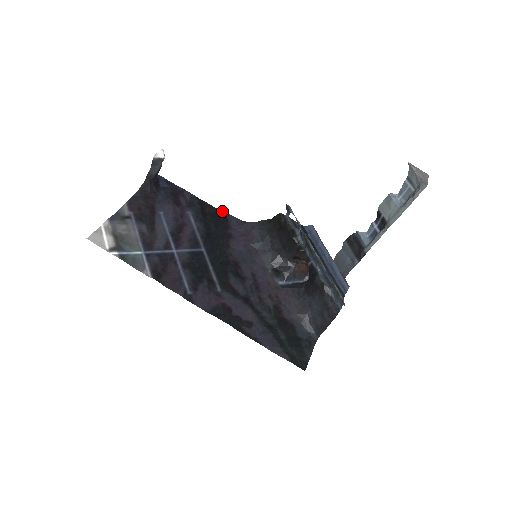
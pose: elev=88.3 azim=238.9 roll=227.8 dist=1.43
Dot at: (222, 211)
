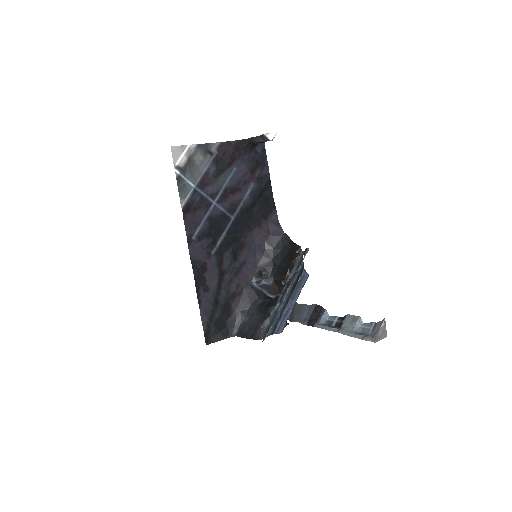
Dot at: (274, 203)
